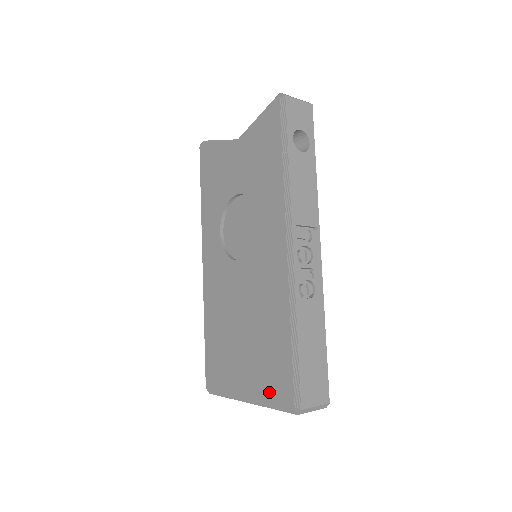
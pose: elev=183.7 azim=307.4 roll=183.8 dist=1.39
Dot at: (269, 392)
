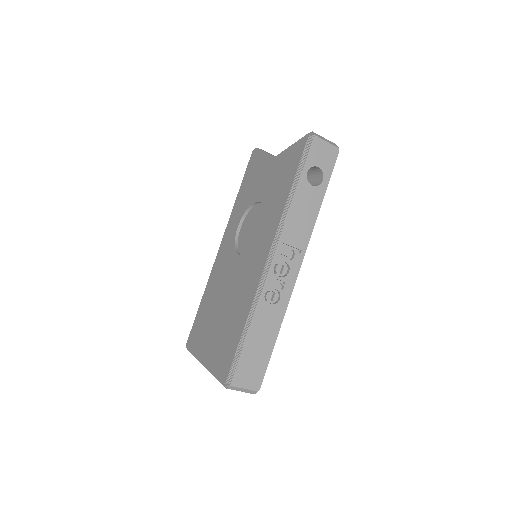
Dot at: (217, 364)
